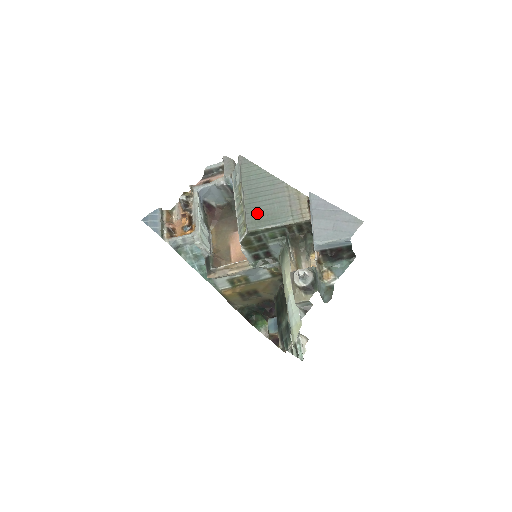
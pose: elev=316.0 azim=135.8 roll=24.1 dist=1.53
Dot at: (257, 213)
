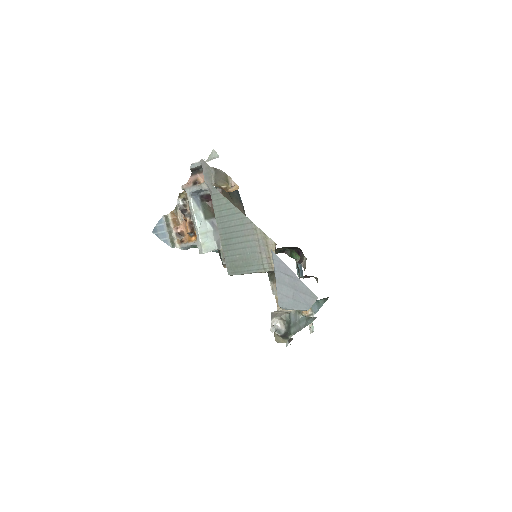
Dot at: (233, 257)
